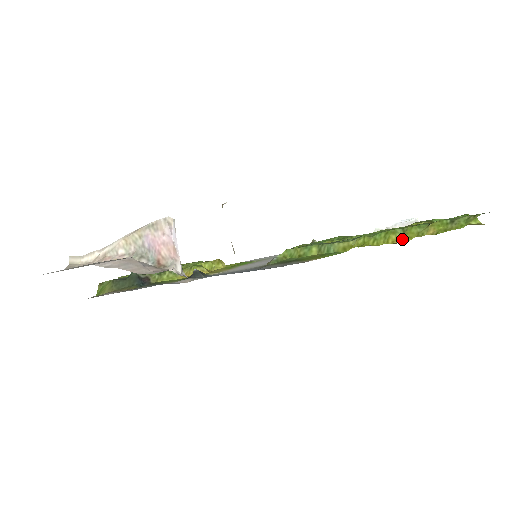
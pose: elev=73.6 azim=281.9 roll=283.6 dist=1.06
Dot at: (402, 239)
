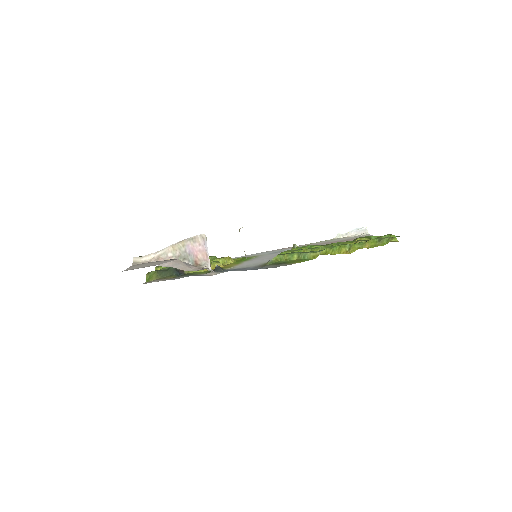
Dot at: (349, 251)
